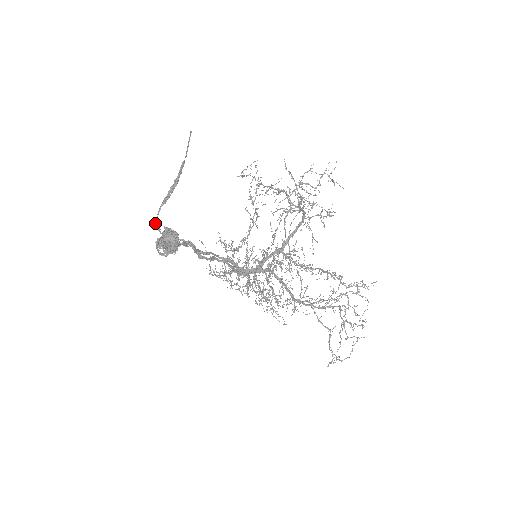
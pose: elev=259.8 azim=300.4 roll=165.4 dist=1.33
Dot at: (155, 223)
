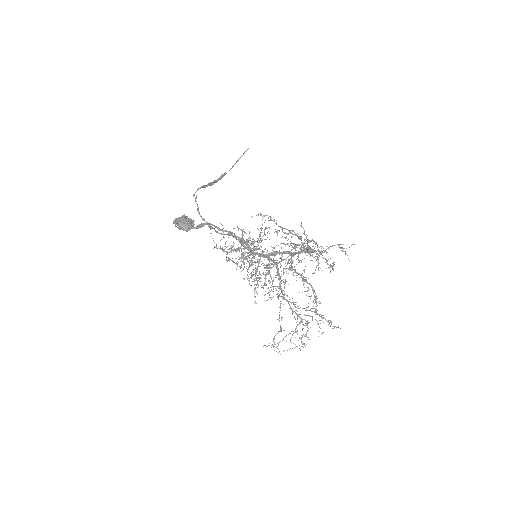
Dot at: (193, 194)
